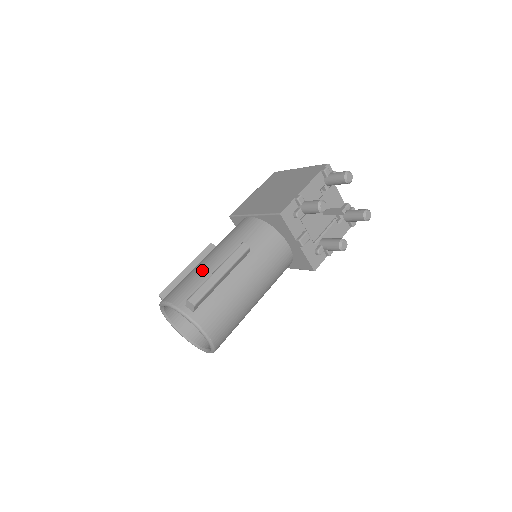
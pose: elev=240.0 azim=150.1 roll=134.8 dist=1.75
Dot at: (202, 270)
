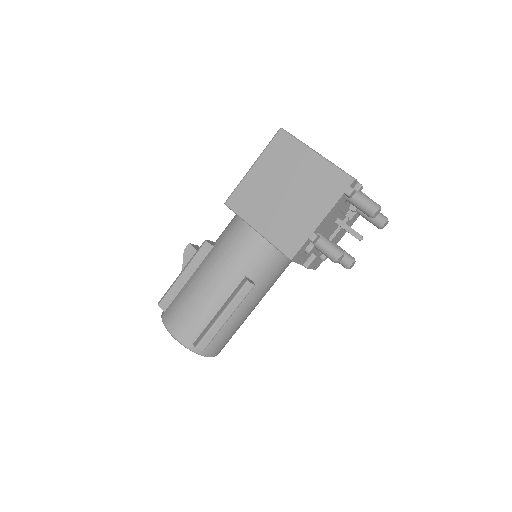
Dot at: (204, 303)
